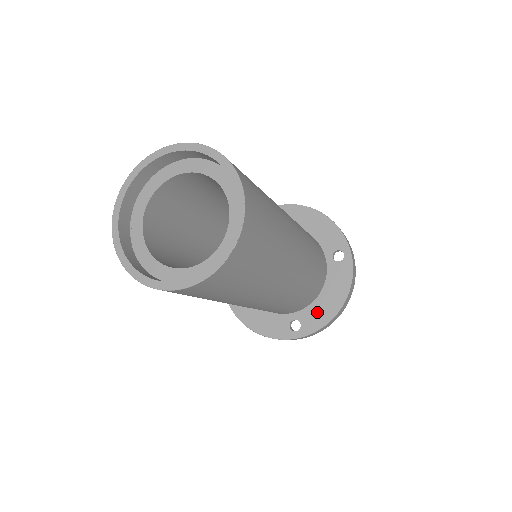
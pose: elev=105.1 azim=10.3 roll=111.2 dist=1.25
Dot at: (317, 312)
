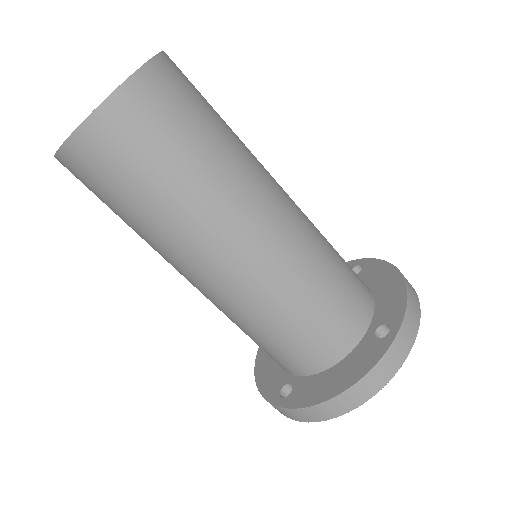
Dot at: (314, 387)
